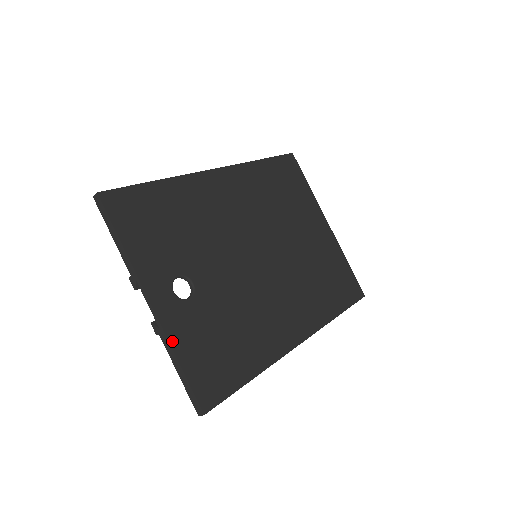
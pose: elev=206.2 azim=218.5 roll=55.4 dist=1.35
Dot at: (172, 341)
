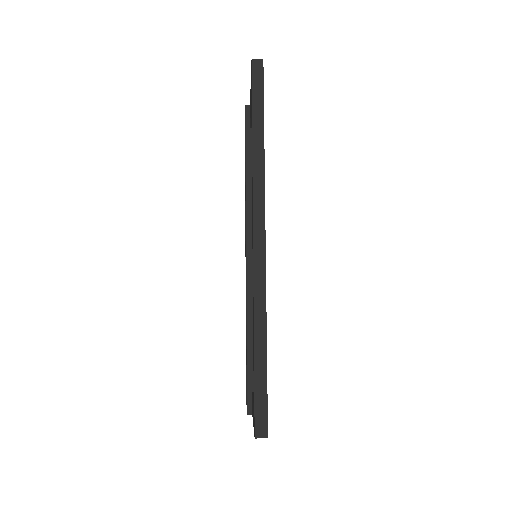
Dot at: occluded
